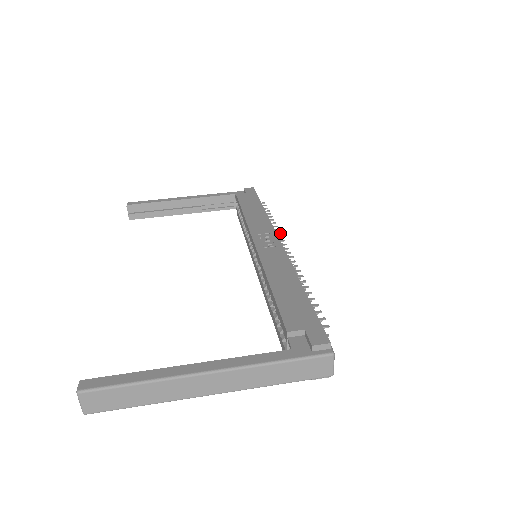
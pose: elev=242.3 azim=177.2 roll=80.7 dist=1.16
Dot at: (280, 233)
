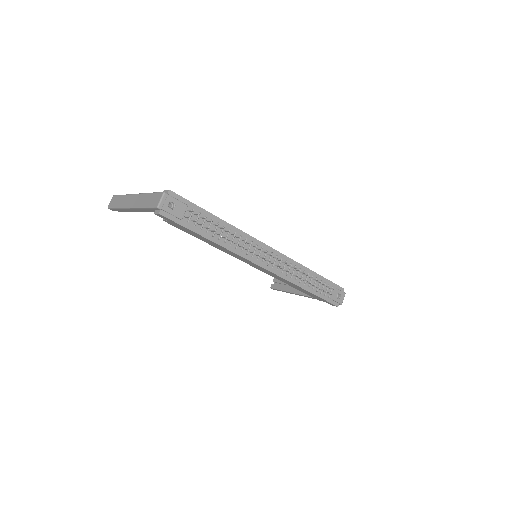
Dot at: (291, 265)
